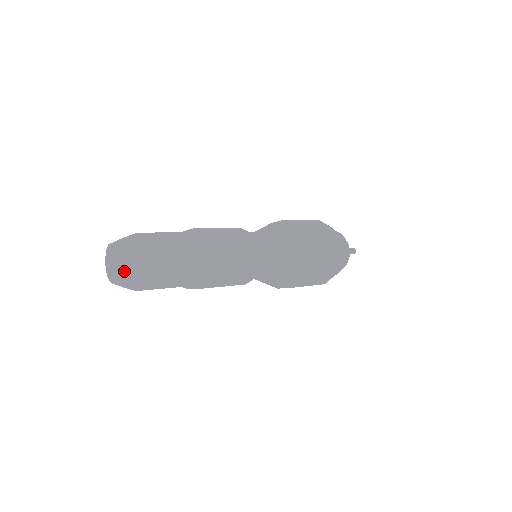
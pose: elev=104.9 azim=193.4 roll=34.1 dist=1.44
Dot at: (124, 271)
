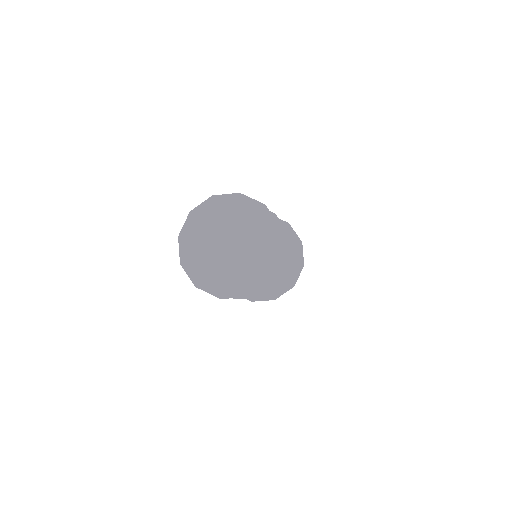
Dot at: (231, 284)
